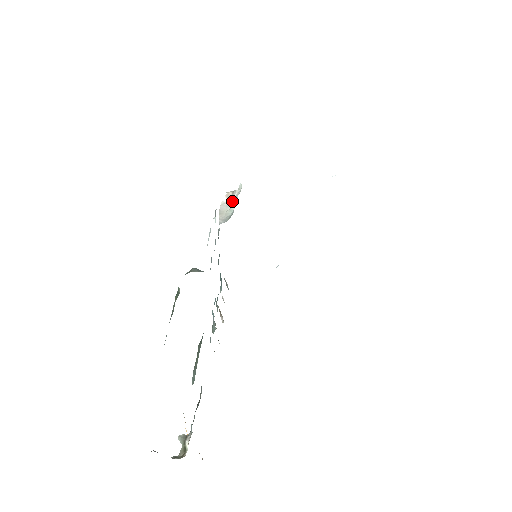
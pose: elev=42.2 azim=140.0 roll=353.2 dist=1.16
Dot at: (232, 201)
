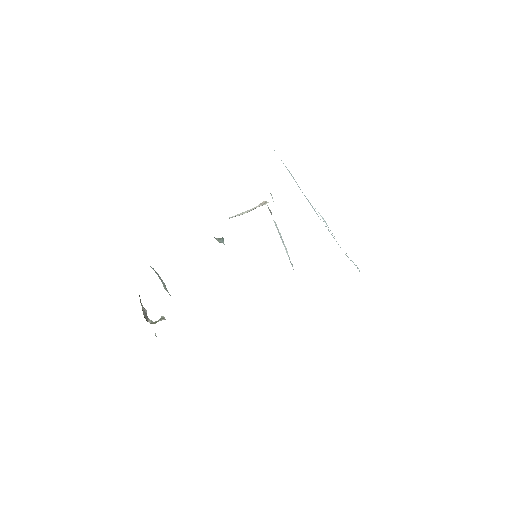
Dot at: (255, 208)
